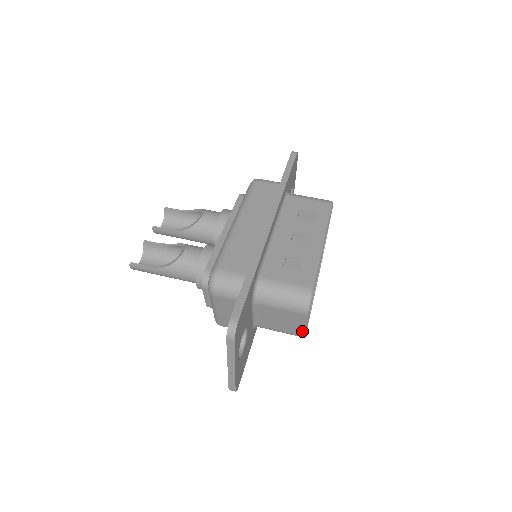
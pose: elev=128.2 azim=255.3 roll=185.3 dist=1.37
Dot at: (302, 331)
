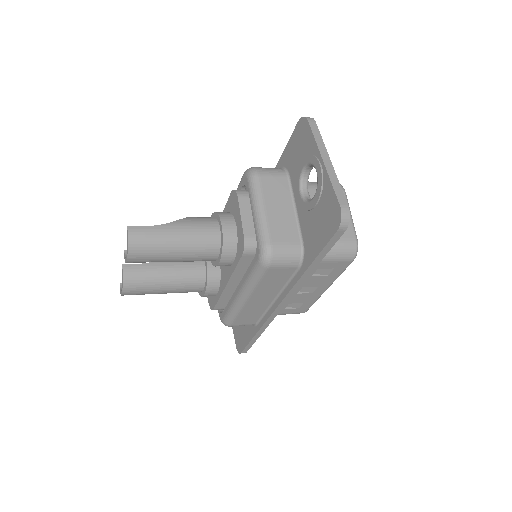
Dot at: (352, 228)
